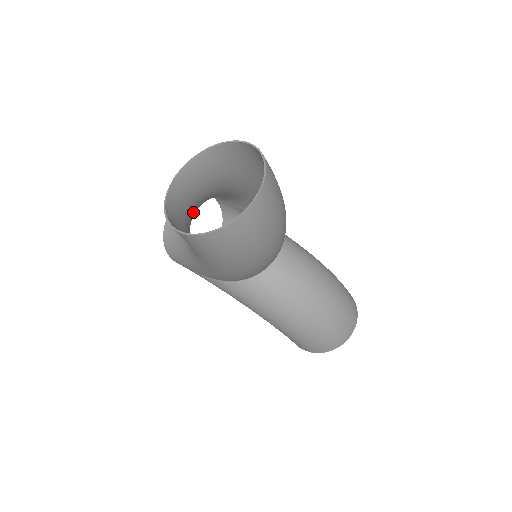
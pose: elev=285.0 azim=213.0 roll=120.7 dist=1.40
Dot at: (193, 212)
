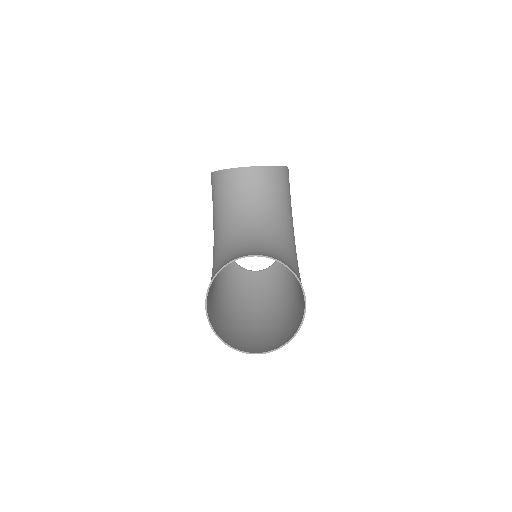
Dot at: (244, 235)
